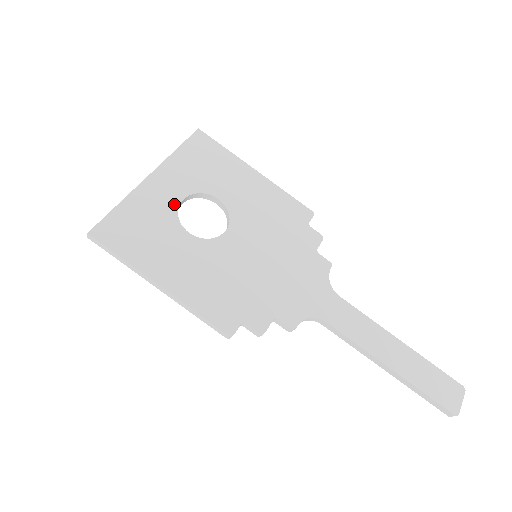
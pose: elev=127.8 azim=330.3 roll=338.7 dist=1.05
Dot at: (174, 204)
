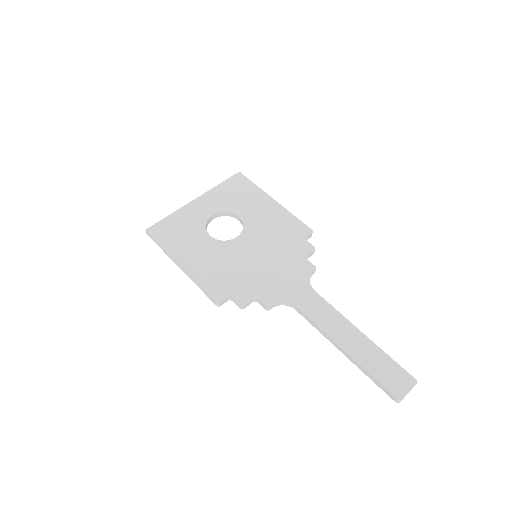
Dot at: (206, 217)
